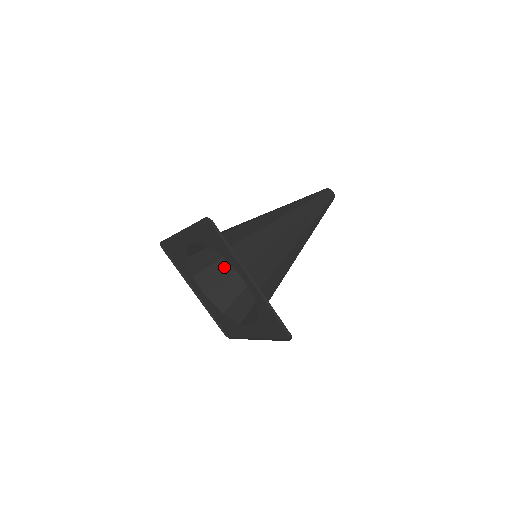
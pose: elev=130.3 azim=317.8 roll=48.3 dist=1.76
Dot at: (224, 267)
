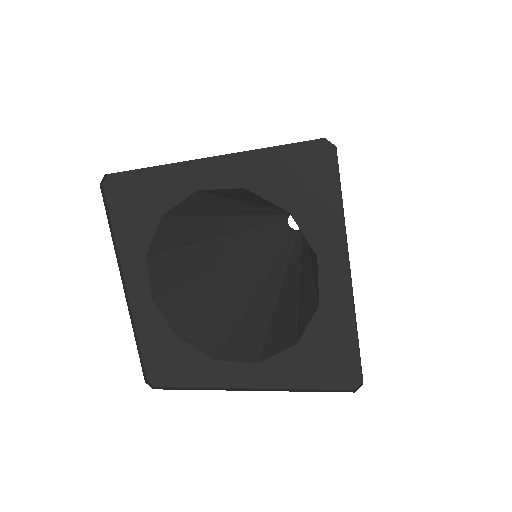
Dot at: (186, 261)
